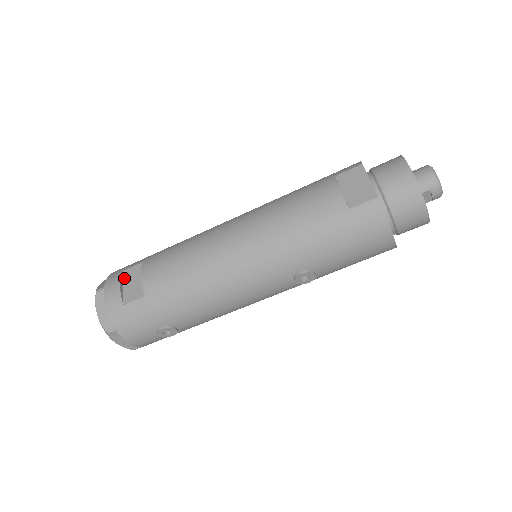
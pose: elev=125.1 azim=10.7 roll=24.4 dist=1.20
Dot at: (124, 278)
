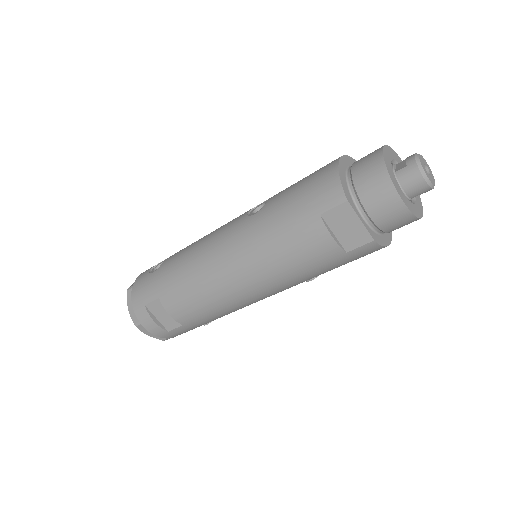
Dot at: (151, 312)
